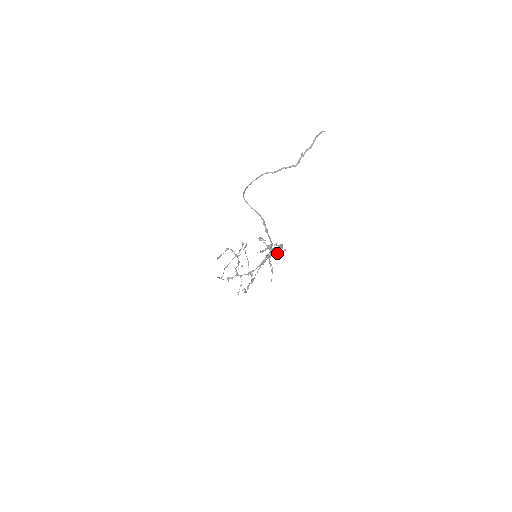
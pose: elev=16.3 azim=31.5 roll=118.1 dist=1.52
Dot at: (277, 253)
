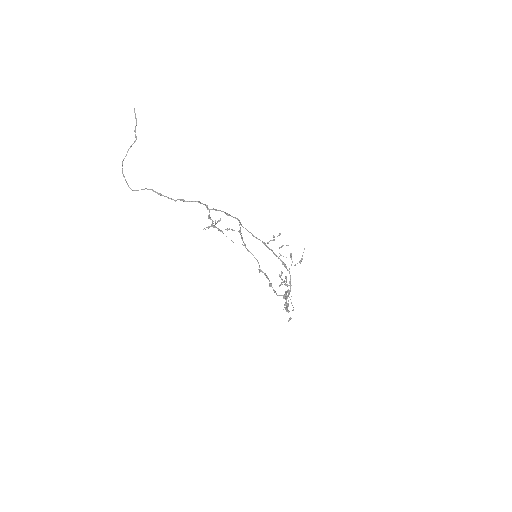
Dot at: (272, 240)
